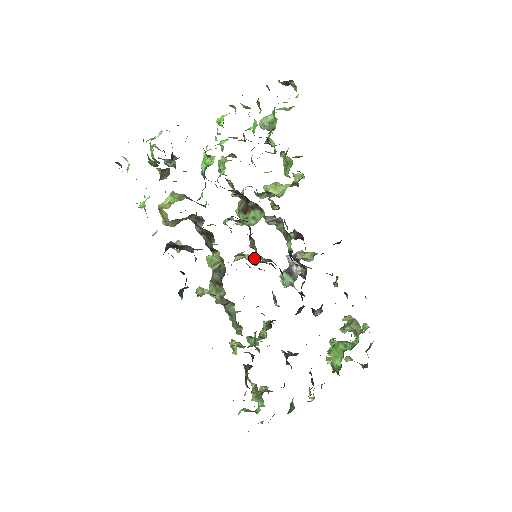
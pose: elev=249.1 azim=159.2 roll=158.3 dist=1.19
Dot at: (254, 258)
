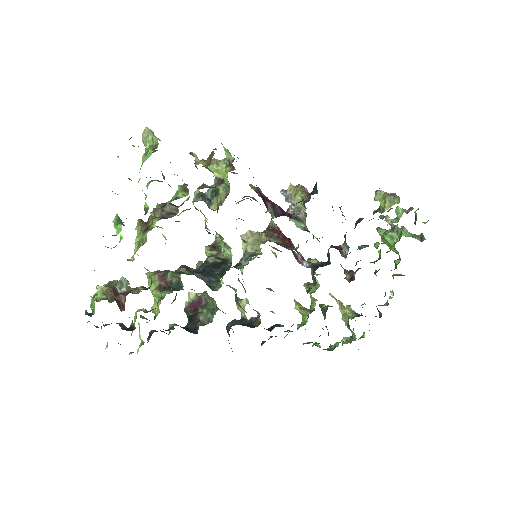
Dot at: (256, 243)
